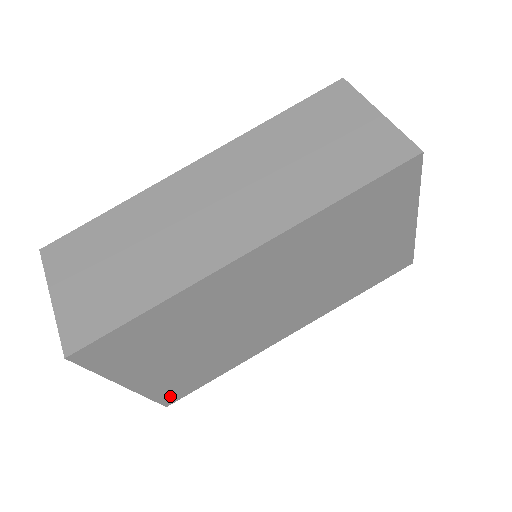
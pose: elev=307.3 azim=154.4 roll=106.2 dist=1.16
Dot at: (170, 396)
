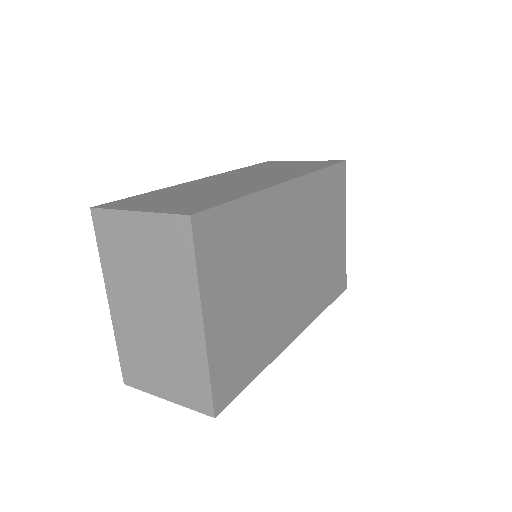
Dot at: (222, 390)
